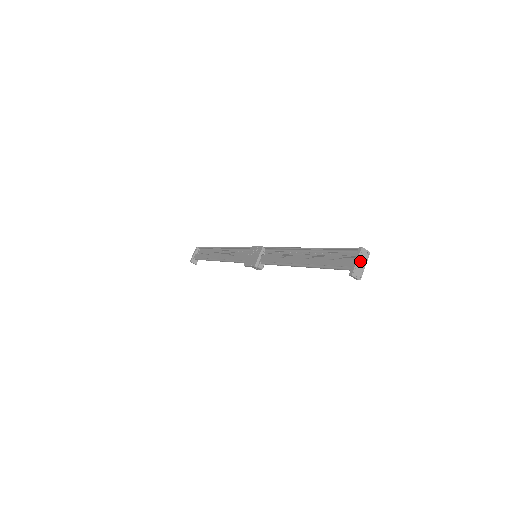
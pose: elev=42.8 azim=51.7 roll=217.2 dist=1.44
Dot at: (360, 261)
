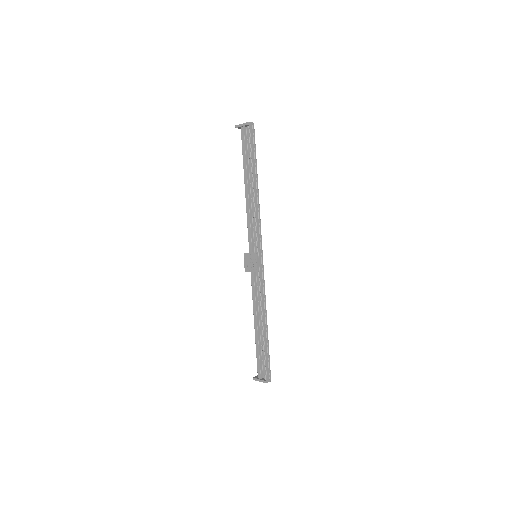
Dot at: (262, 381)
